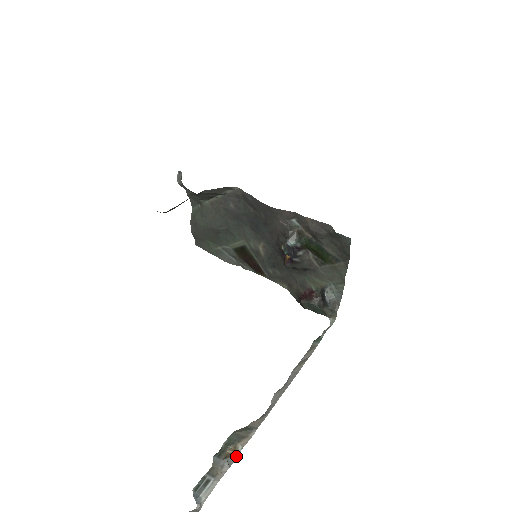
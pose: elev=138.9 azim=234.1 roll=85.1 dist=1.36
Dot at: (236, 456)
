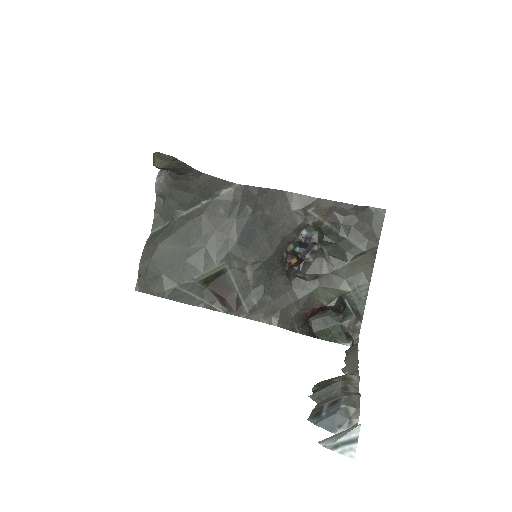
Dot at: (355, 386)
